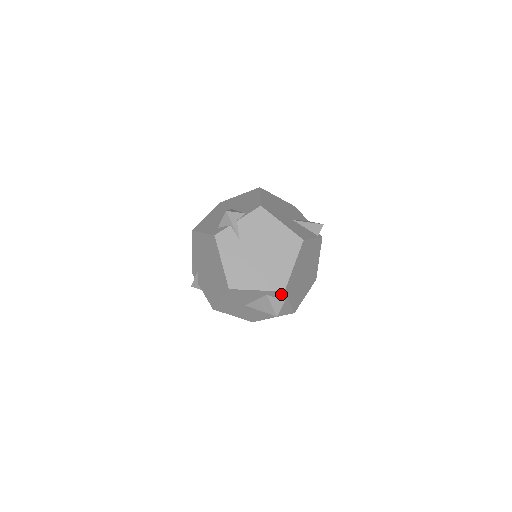
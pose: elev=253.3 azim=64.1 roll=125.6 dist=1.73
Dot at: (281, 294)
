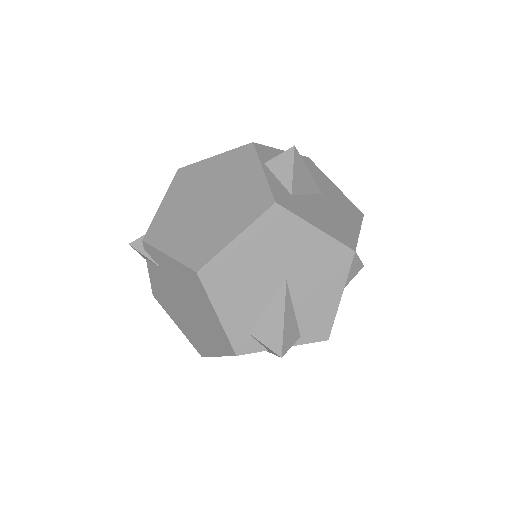
Dot at: occluded
